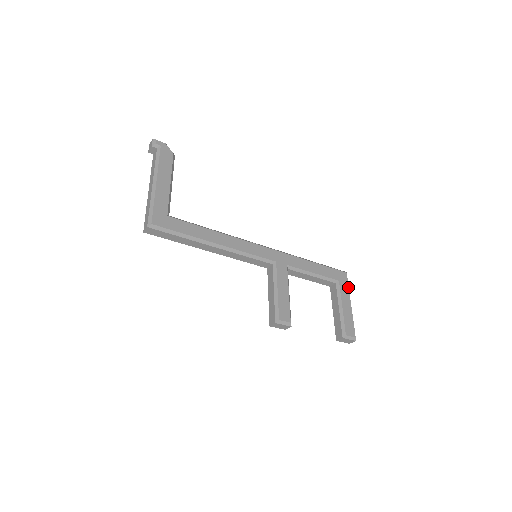
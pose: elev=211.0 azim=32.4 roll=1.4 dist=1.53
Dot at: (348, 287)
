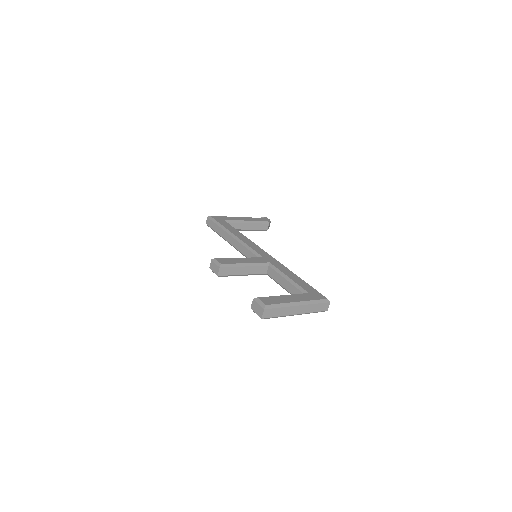
Dot at: (313, 300)
